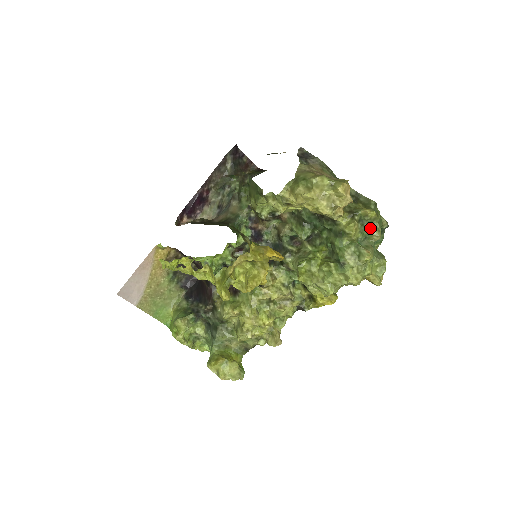
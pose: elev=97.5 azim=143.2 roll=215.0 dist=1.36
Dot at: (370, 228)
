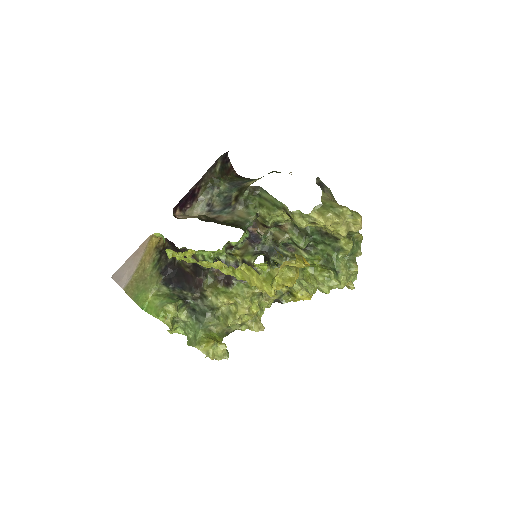
Dot at: (357, 247)
